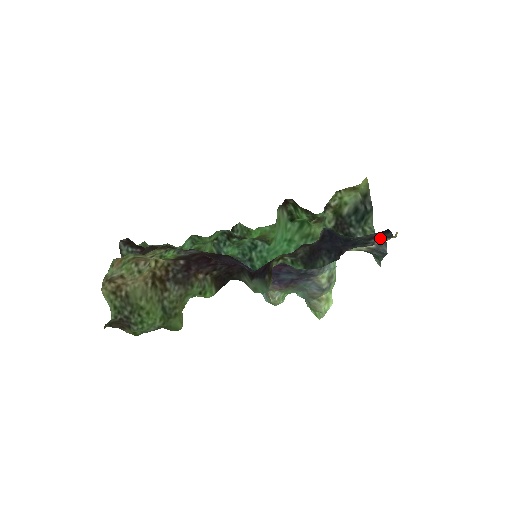
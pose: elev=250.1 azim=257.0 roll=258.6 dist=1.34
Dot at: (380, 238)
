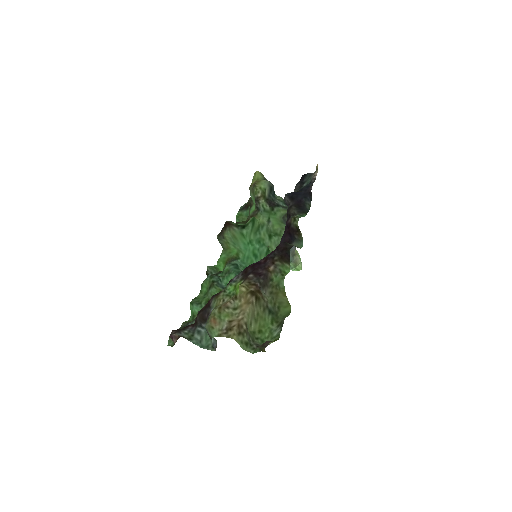
Dot at: (306, 181)
